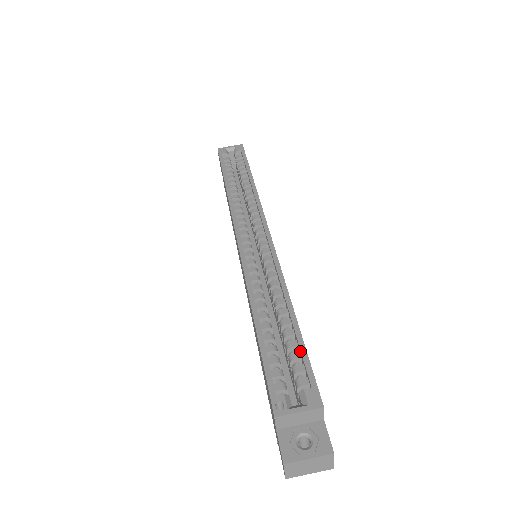
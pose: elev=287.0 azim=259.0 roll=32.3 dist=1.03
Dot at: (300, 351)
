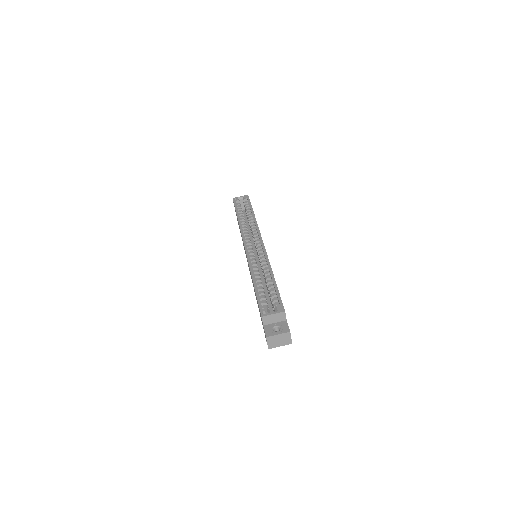
Dot at: (276, 292)
